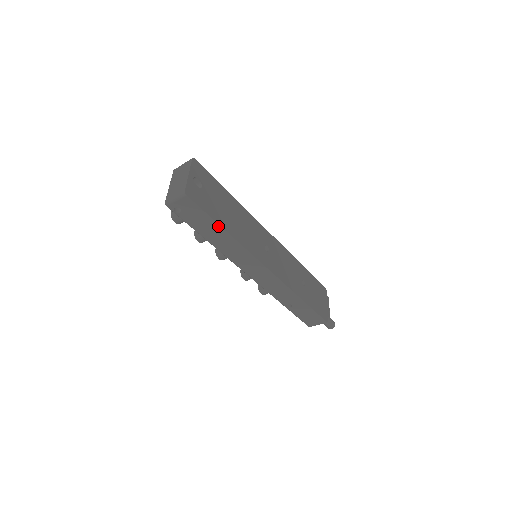
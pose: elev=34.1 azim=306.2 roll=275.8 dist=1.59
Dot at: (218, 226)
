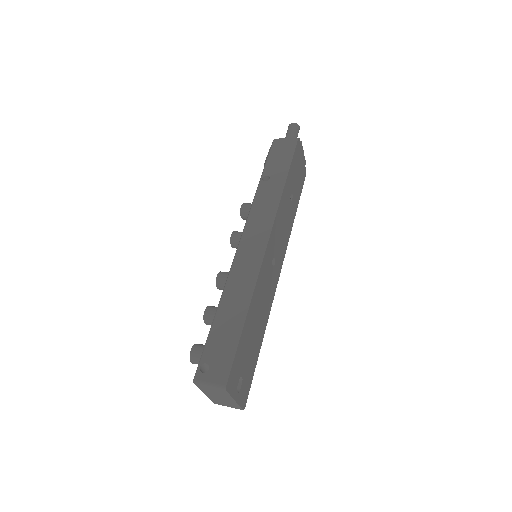
Dot at: (257, 352)
